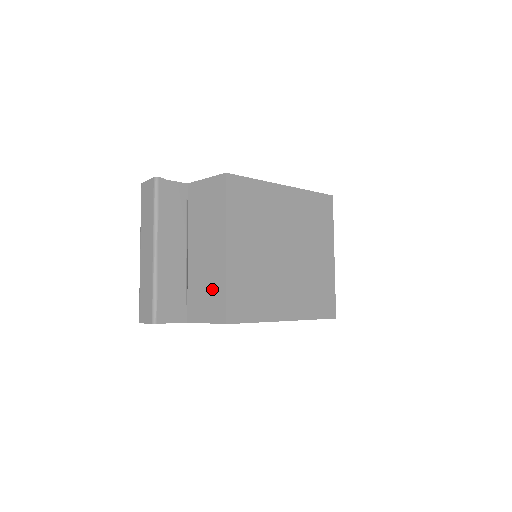
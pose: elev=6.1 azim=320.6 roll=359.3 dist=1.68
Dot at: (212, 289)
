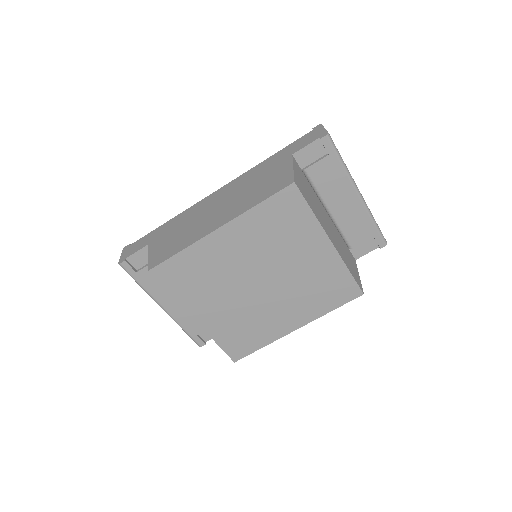
Dot at: occluded
